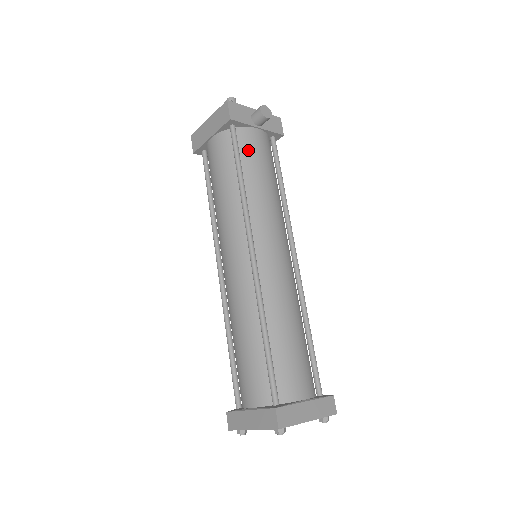
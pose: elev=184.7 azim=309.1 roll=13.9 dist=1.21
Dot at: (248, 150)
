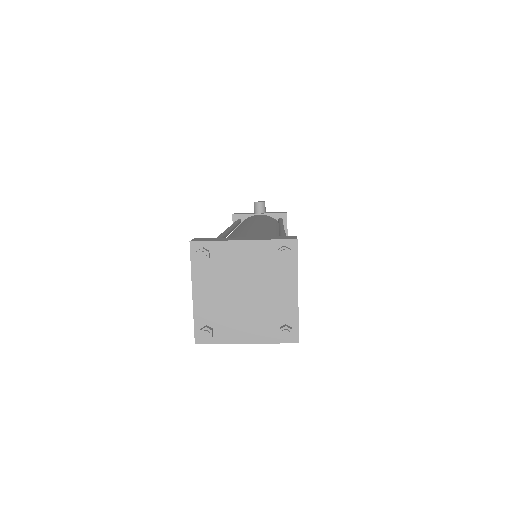
Dot at: occluded
